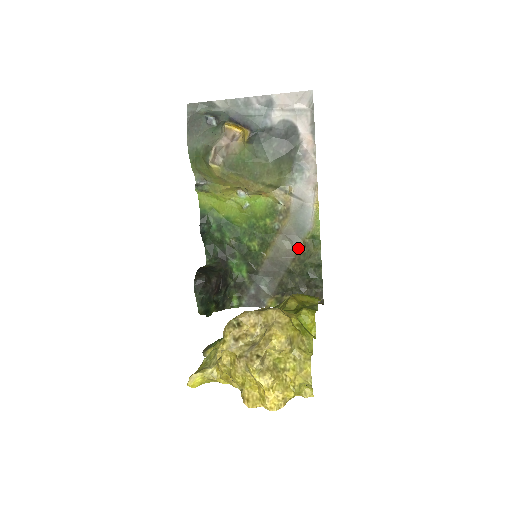
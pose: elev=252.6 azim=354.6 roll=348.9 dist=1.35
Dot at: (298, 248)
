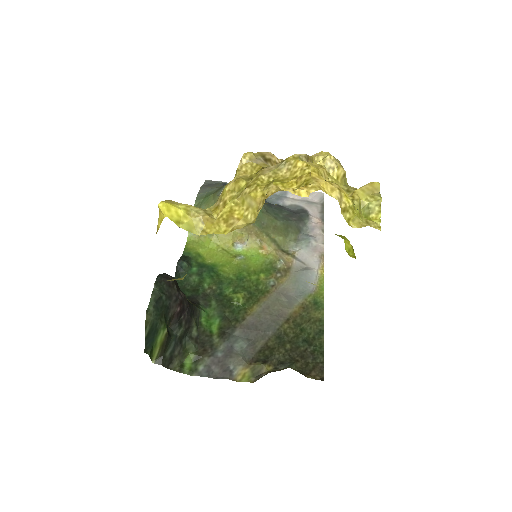
Dot at: (295, 309)
